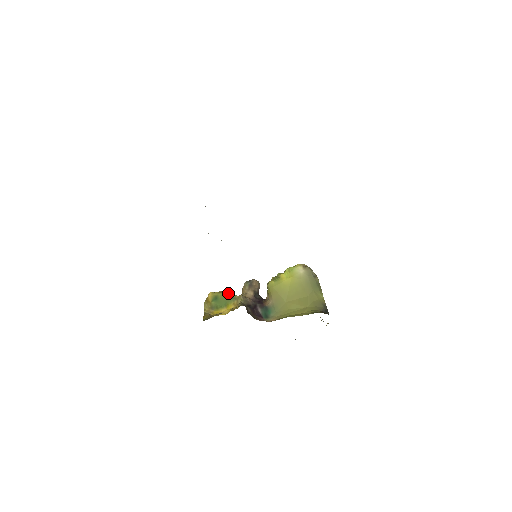
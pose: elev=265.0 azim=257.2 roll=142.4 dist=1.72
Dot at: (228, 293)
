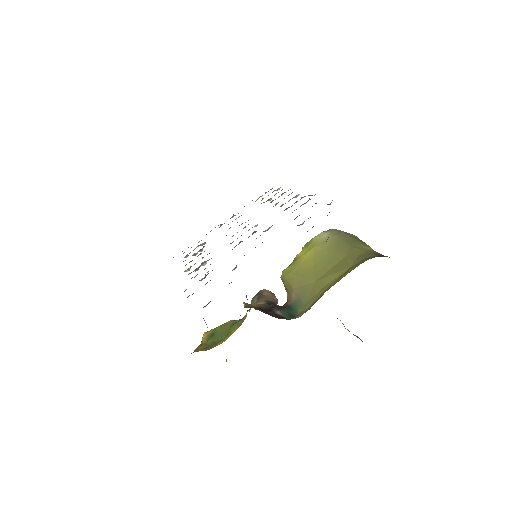
Dot at: occluded
